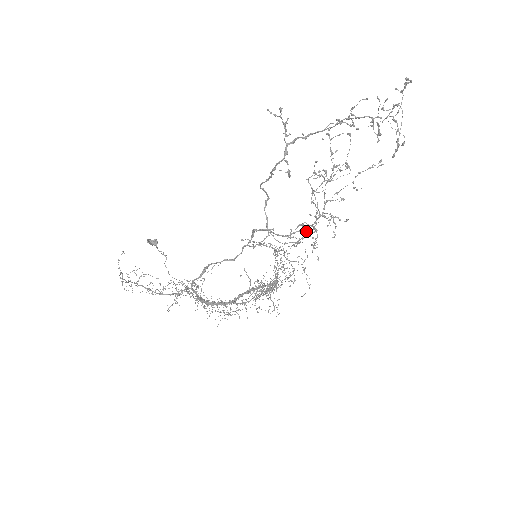
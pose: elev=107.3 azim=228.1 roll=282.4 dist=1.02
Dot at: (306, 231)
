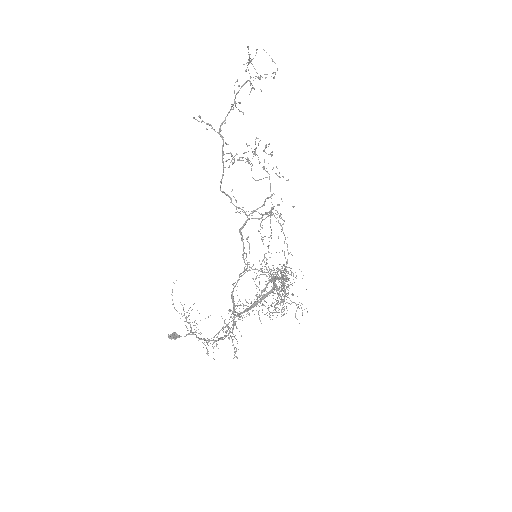
Dot at: (270, 197)
